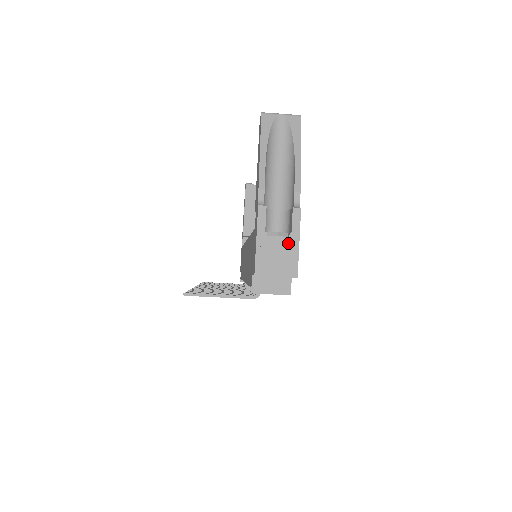
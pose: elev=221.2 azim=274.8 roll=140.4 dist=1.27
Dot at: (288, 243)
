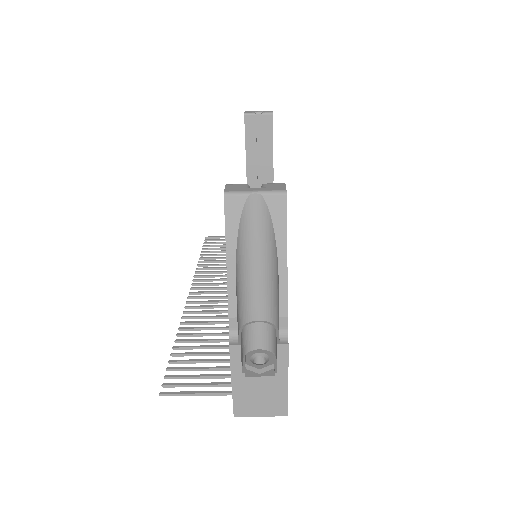
Dot at: (273, 383)
